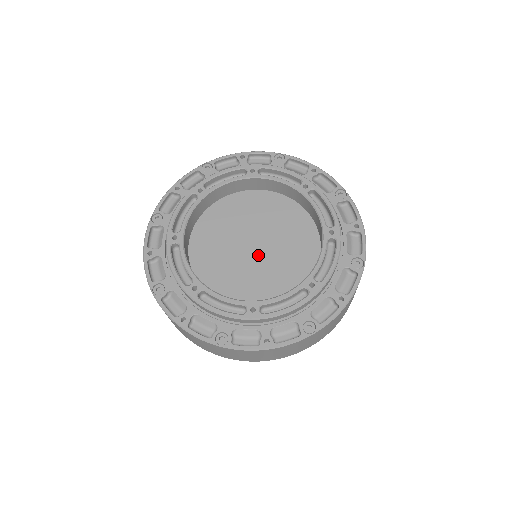
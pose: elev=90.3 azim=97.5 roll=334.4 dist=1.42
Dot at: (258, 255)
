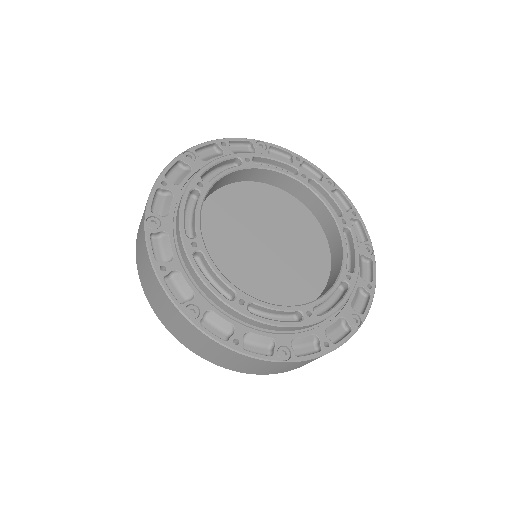
Dot at: (266, 255)
